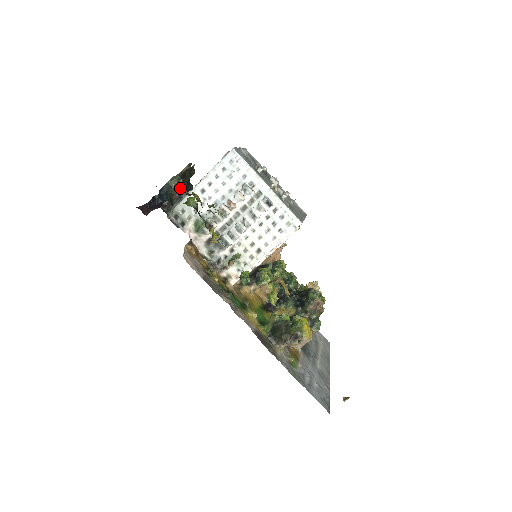
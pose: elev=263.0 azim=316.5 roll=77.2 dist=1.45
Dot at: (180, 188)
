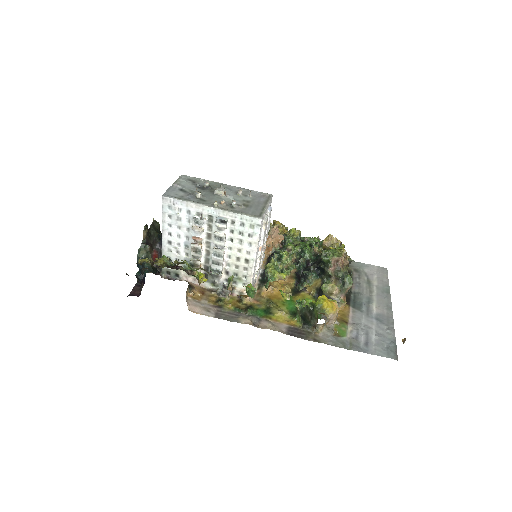
Dot at: (156, 246)
